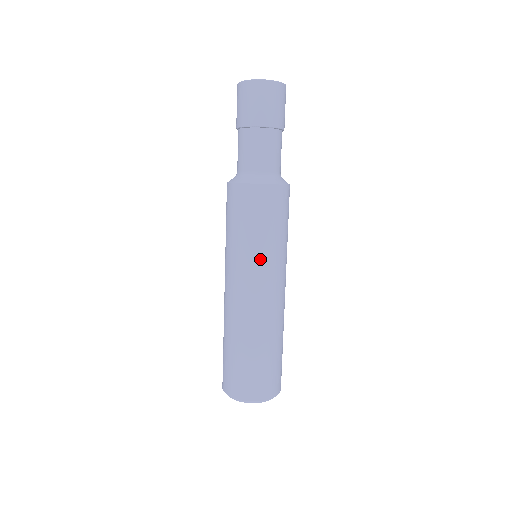
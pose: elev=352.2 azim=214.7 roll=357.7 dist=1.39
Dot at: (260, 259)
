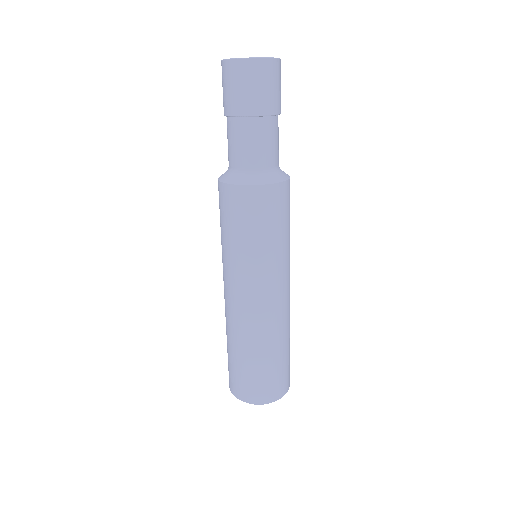
Dot at: (251, 267)
